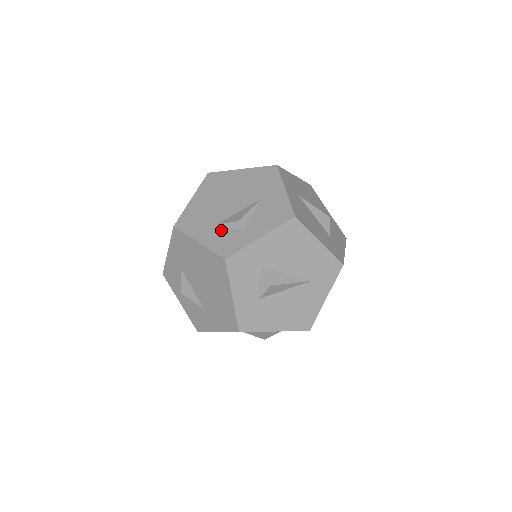
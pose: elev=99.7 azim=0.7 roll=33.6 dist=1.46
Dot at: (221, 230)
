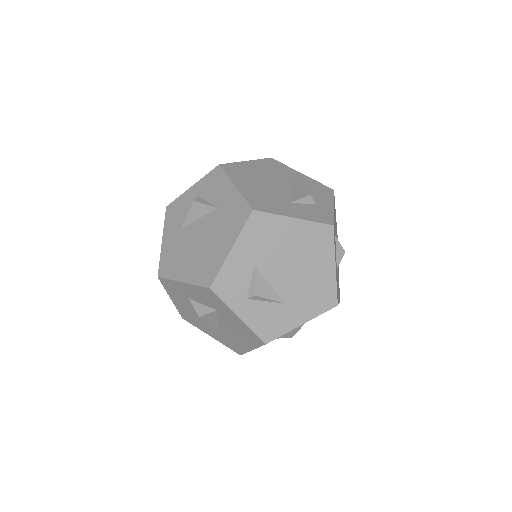
Dot at: (299, 206)
